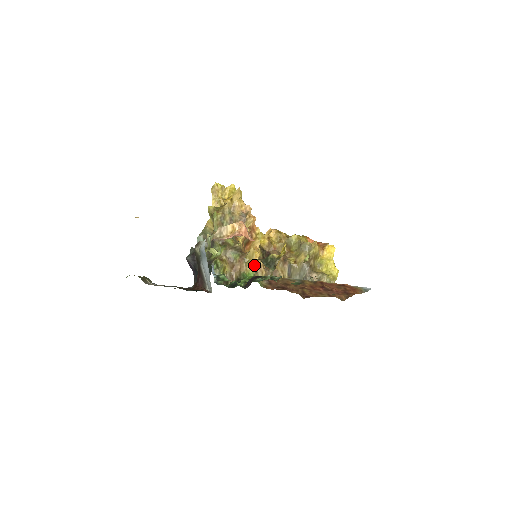
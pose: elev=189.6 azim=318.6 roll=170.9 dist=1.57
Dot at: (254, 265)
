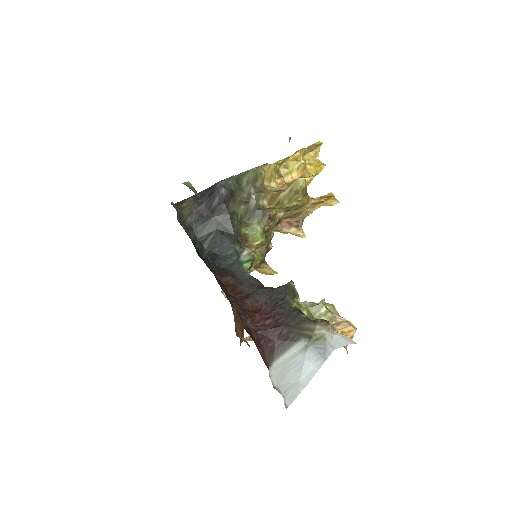
Dot at: occluded
